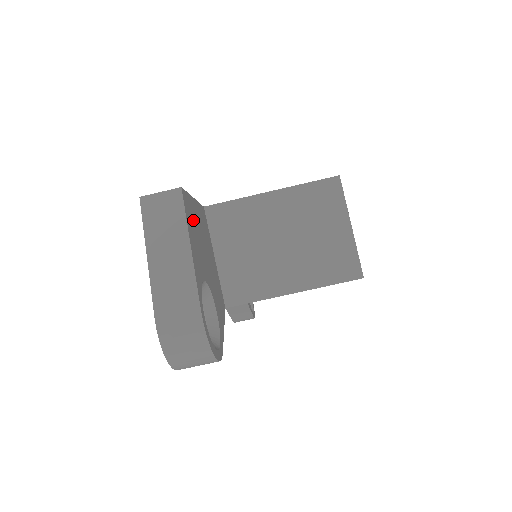
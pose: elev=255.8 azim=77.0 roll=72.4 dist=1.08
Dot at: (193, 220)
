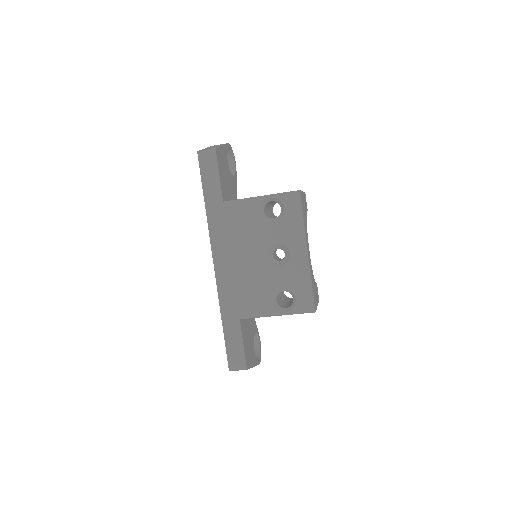
Dot at: (248, 354)
